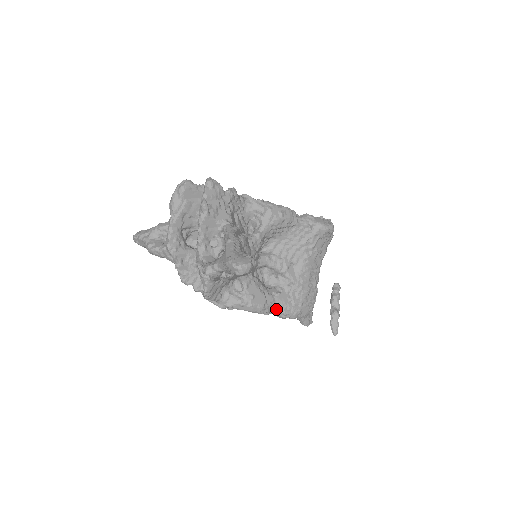
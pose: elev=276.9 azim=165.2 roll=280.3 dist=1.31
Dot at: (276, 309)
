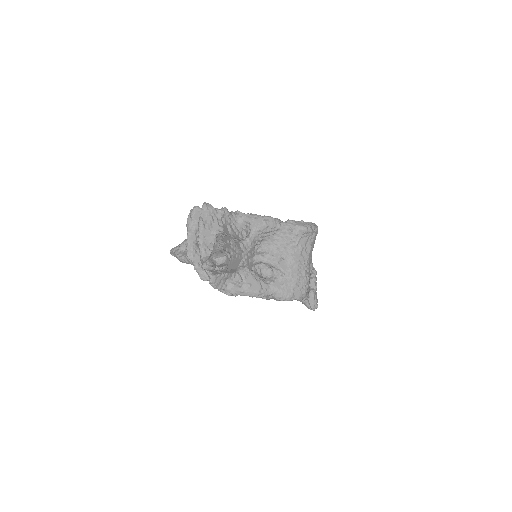
Dot at: (272, 294)
